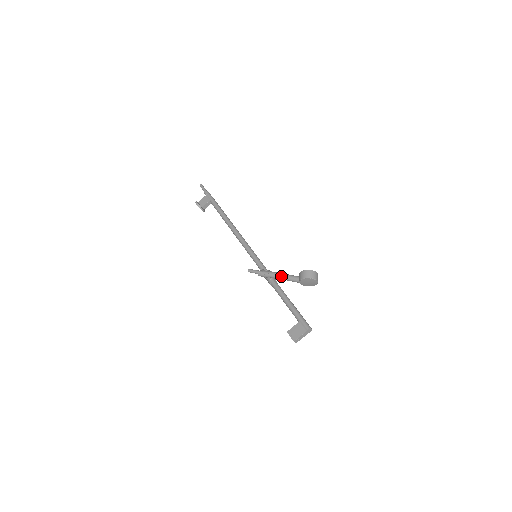
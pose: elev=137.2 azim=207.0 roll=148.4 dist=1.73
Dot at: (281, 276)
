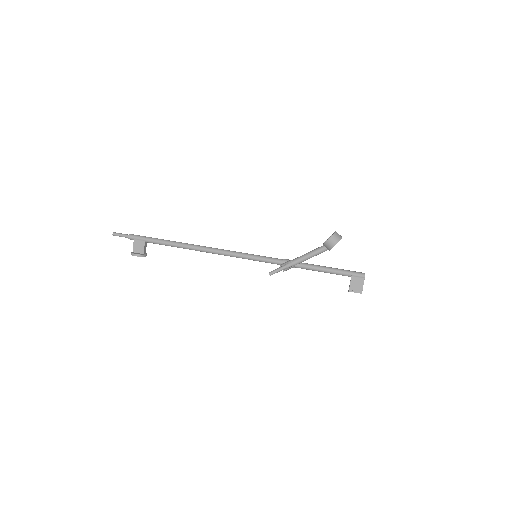
Dot at: (308, 258)
